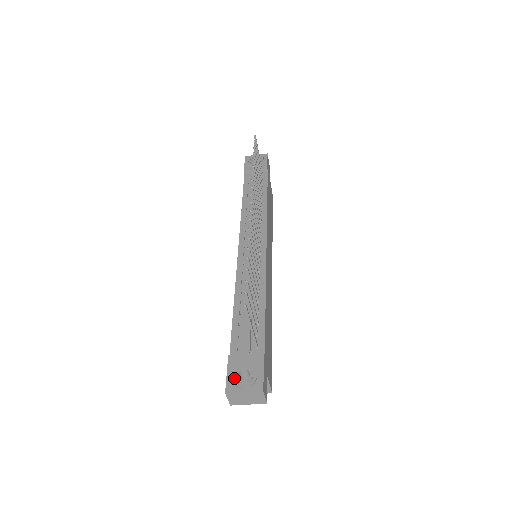
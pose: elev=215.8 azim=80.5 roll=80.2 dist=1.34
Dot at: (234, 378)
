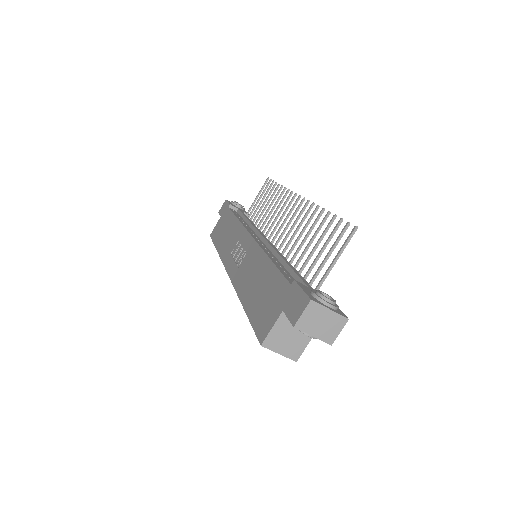
Dot at: (316, 294)
